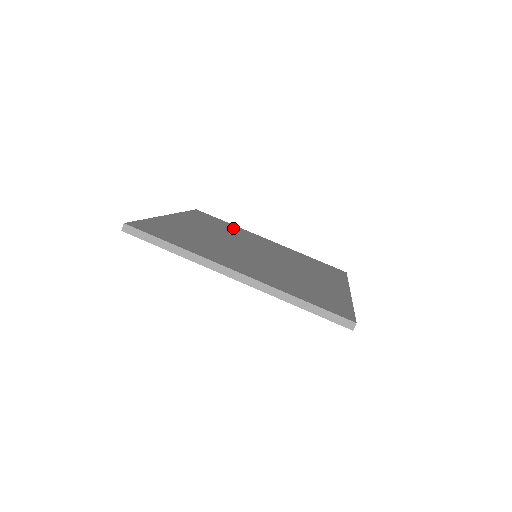
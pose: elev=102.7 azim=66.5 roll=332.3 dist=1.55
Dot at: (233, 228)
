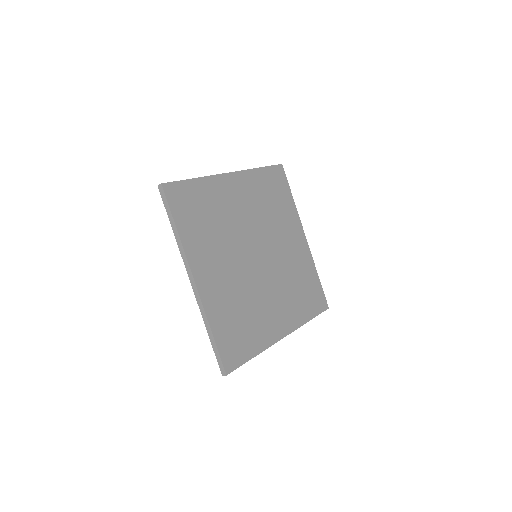
Dot at: (285, 207)
